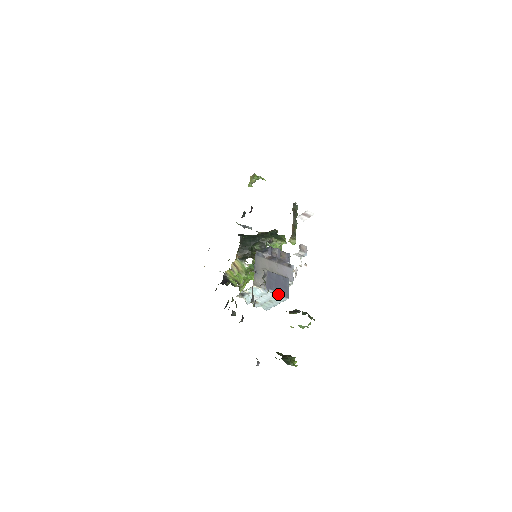
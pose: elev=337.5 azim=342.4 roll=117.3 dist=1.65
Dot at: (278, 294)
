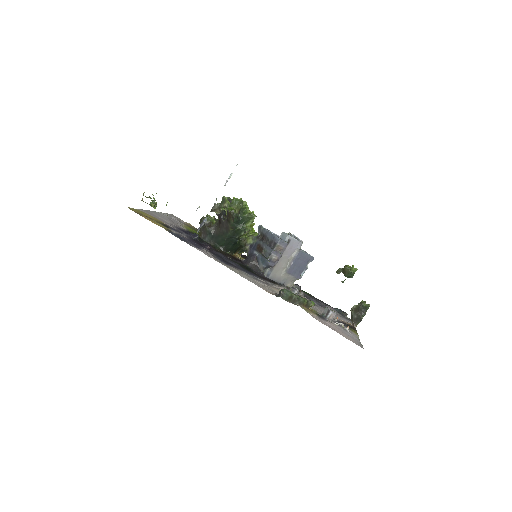
Dot at: (306, 266)
